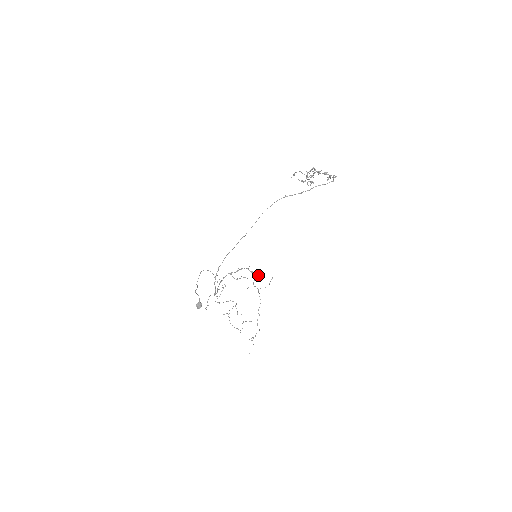
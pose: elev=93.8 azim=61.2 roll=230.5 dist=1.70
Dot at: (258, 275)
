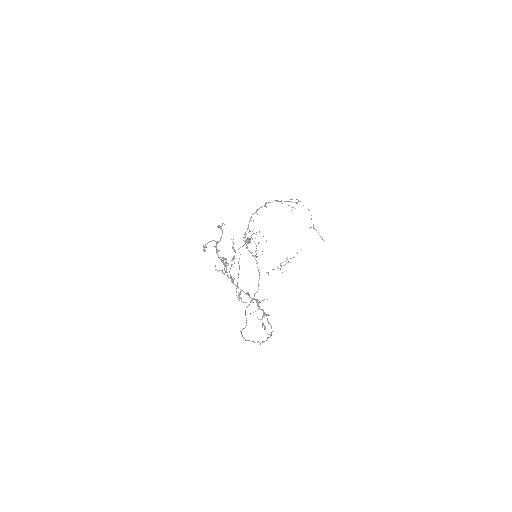
Dot at: occluded
